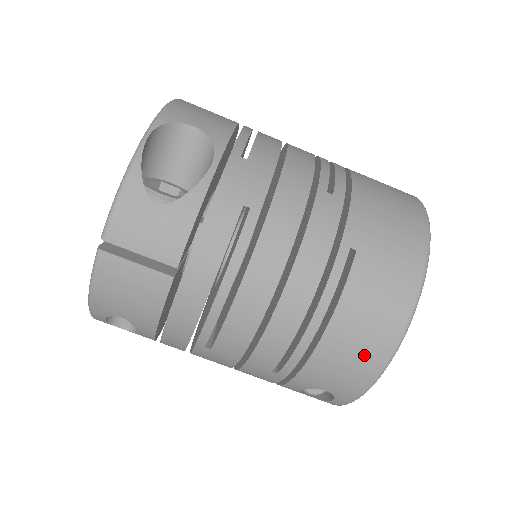
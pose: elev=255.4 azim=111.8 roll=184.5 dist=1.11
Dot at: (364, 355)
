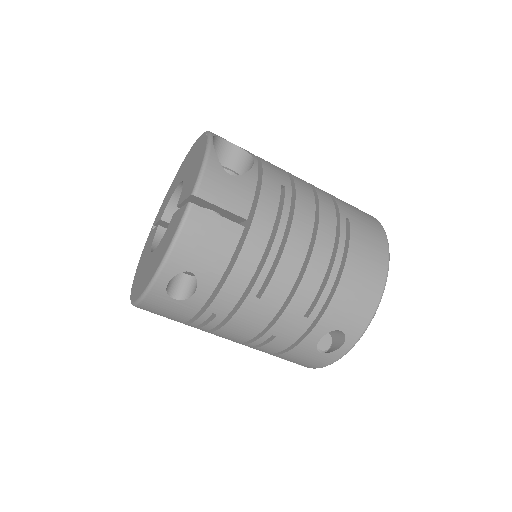
Dot at: (368, 288)
